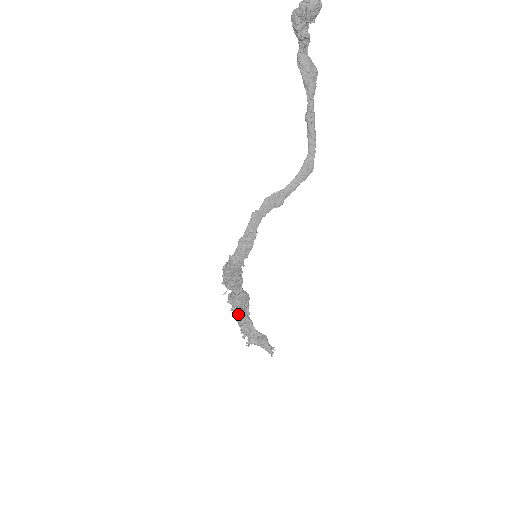
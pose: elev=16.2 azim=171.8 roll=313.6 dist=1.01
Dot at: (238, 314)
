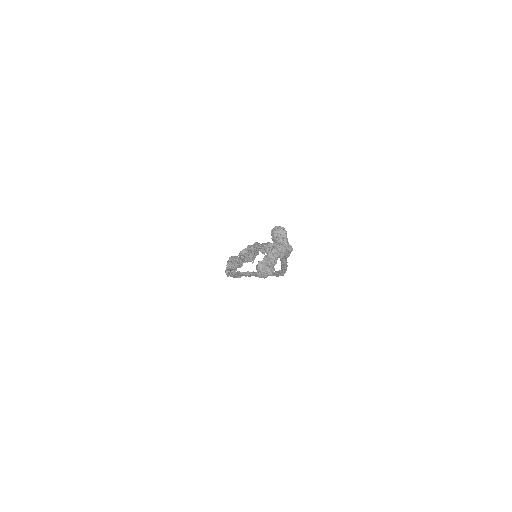
Dot at: occluded
